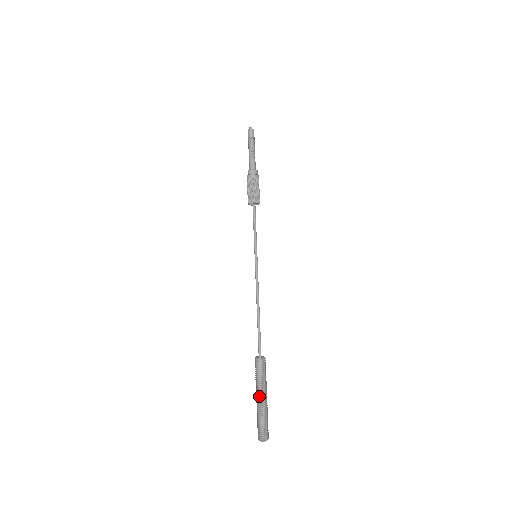
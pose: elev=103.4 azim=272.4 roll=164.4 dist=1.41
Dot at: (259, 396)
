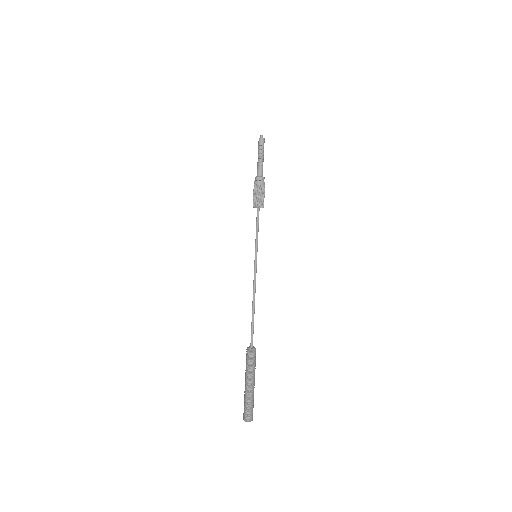
Dot at: (247, 382)
